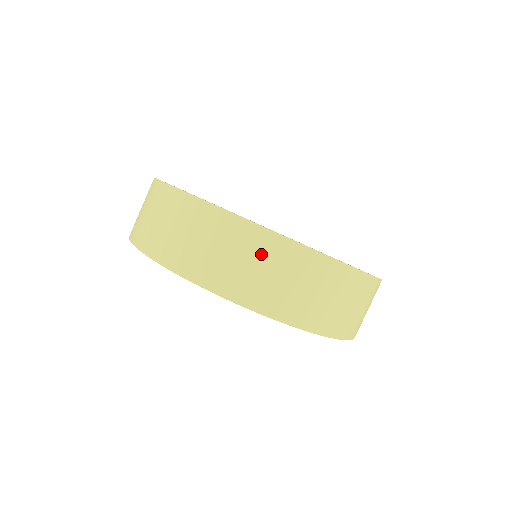
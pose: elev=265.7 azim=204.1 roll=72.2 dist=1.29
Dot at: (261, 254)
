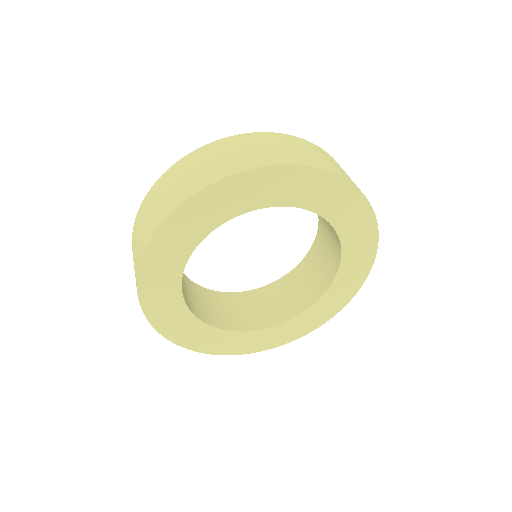
Dot at: (332, 160)
